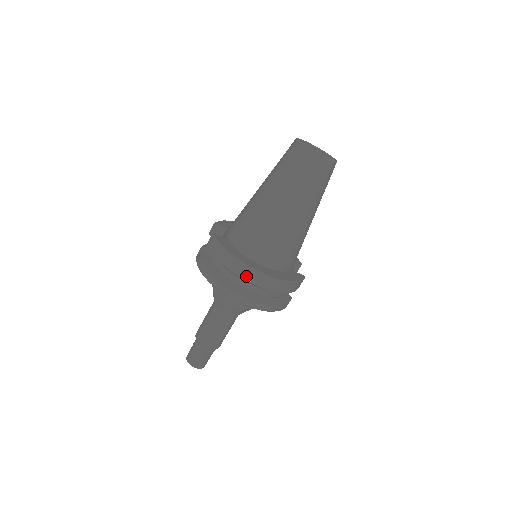
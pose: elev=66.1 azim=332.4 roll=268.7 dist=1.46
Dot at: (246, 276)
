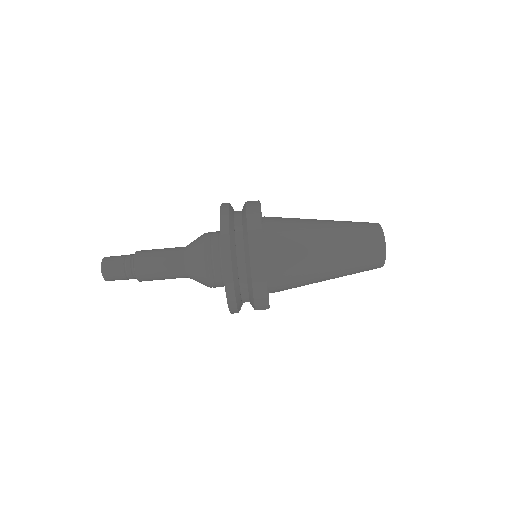
Dot at: (253, 240)
